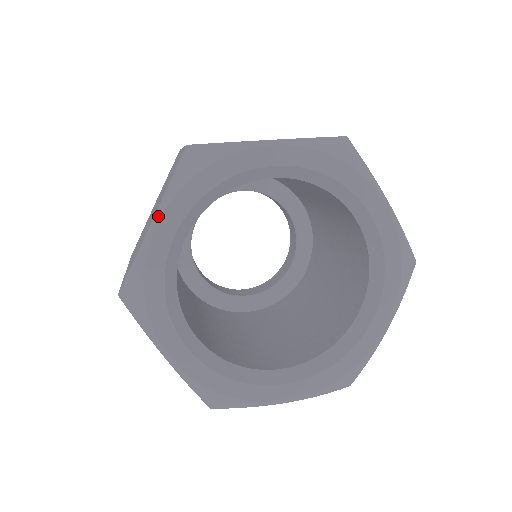
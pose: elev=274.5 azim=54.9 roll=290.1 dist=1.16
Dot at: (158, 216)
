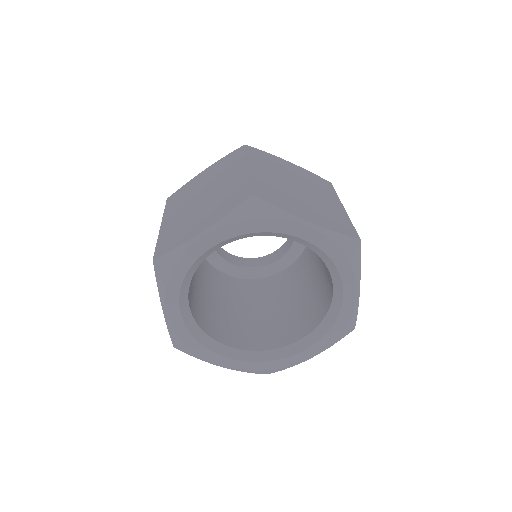
Dot at: (207, 232)
